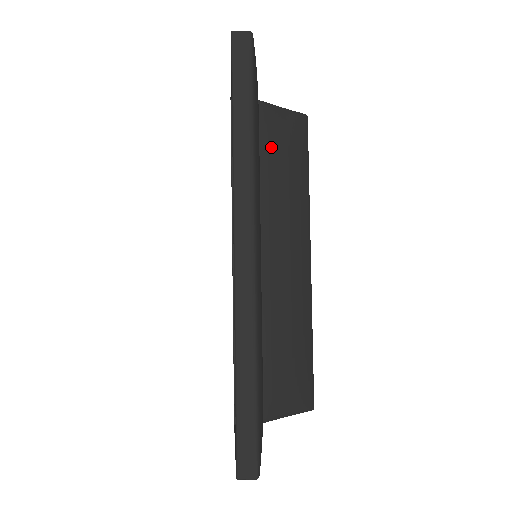
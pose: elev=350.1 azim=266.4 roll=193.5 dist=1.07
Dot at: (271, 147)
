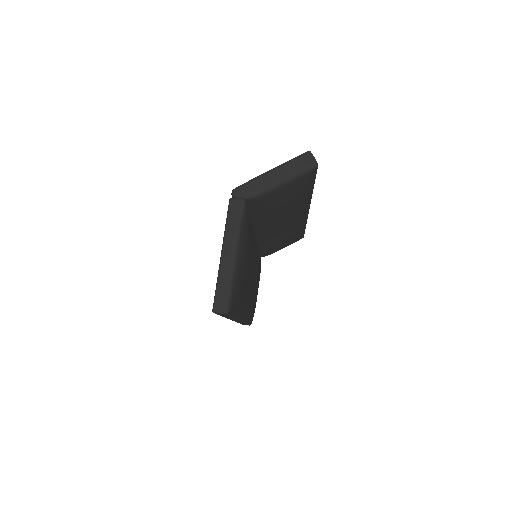
Dot at: (271, 207)
